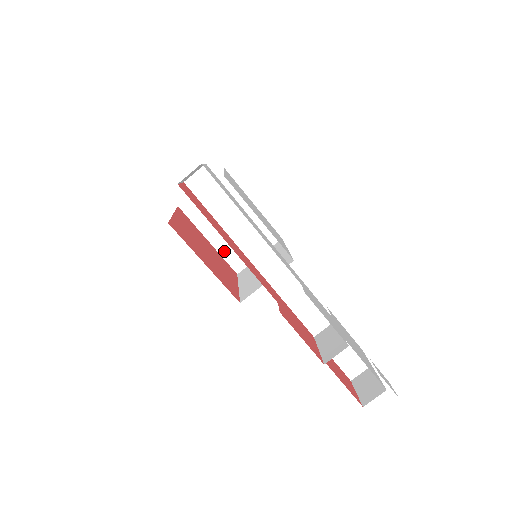
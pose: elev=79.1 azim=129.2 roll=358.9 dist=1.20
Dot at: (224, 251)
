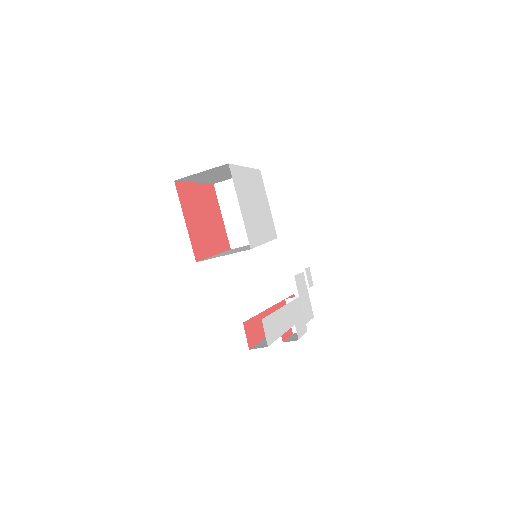
Dot at: (207, 182)
